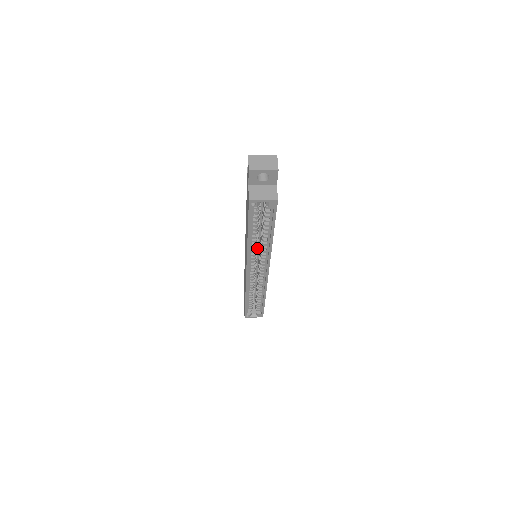
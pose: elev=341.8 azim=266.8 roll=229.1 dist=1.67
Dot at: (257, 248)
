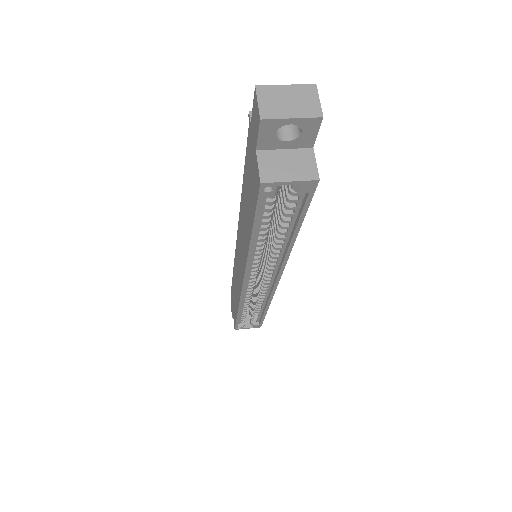
Dot at: occluded
